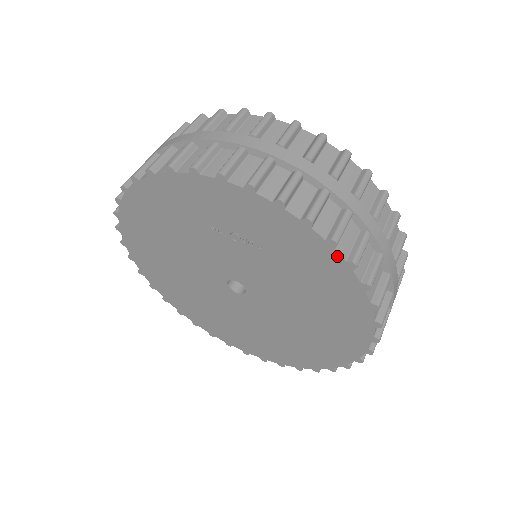
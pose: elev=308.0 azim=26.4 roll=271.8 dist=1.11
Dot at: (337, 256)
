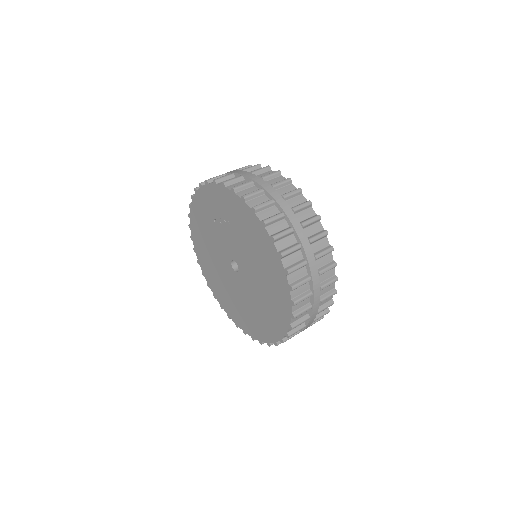
Dot at: (247, 207)
